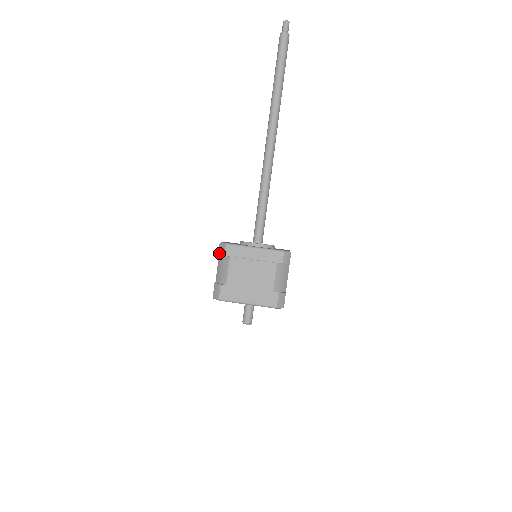
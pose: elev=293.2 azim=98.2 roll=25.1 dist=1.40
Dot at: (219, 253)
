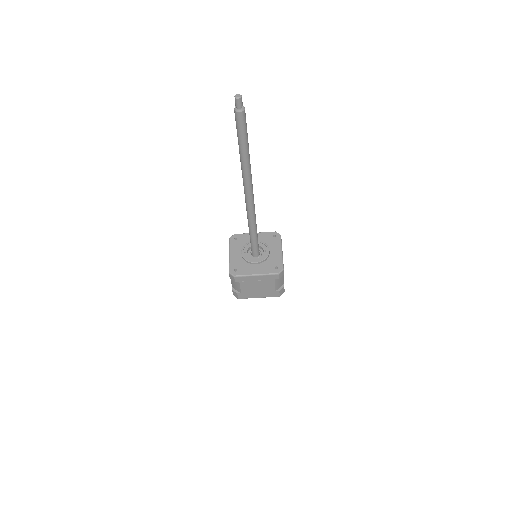
Dot at: (230, 278)
